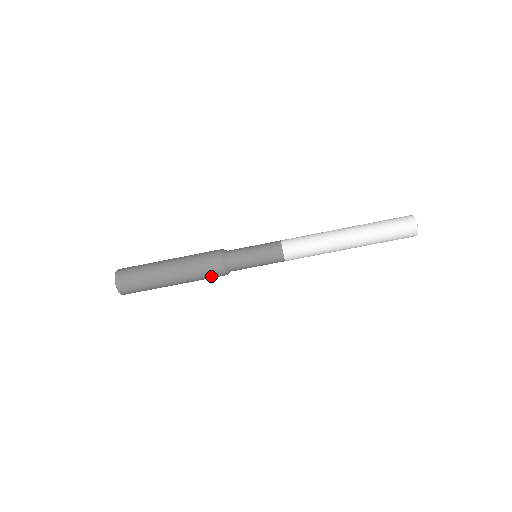
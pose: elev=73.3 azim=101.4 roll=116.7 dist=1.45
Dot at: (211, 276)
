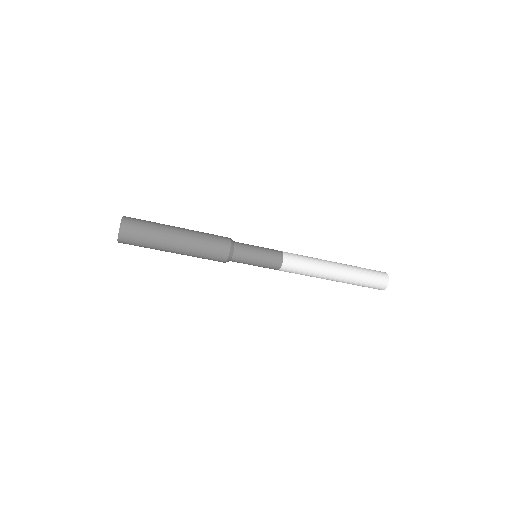
Dot at: occluded
